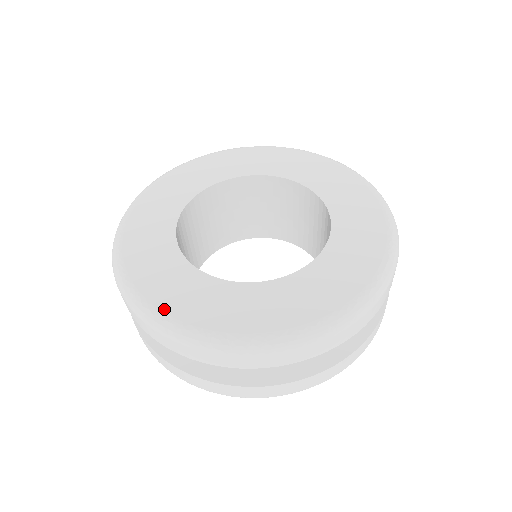
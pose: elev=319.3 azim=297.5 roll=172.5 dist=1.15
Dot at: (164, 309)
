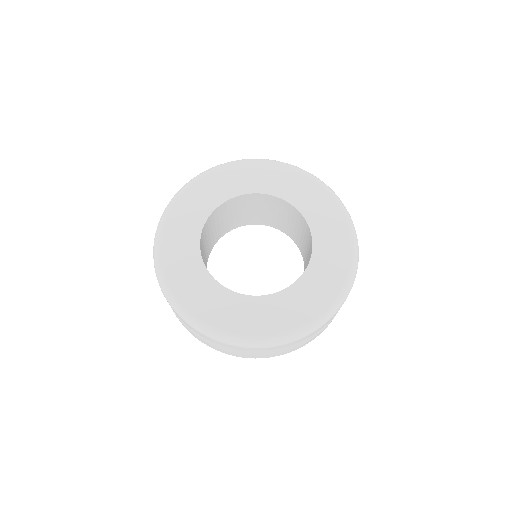
Dot at: (238, 332)
